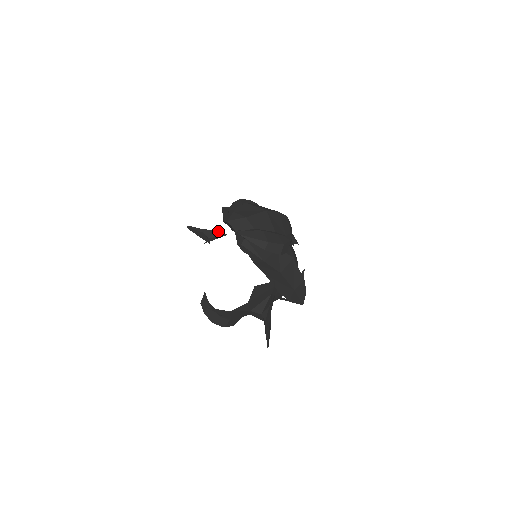
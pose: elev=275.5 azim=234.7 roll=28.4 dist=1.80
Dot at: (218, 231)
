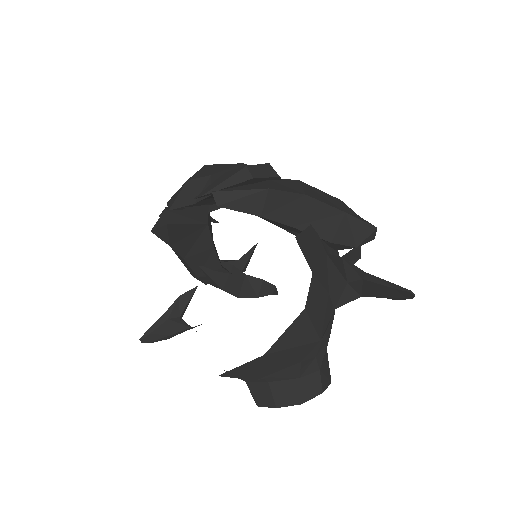
Dot at: (182, 295)
